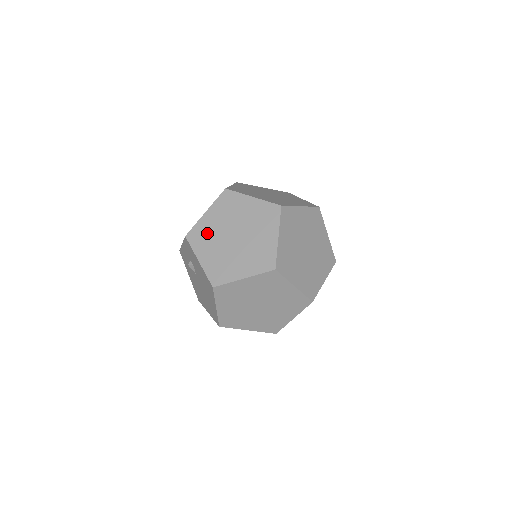
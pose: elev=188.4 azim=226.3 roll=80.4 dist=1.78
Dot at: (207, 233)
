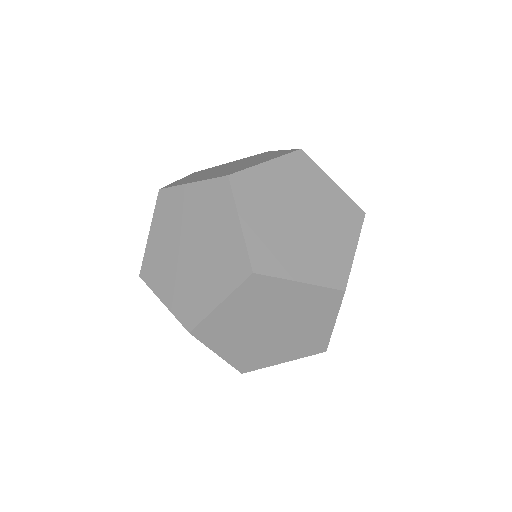
Dot at: (159, 260)
